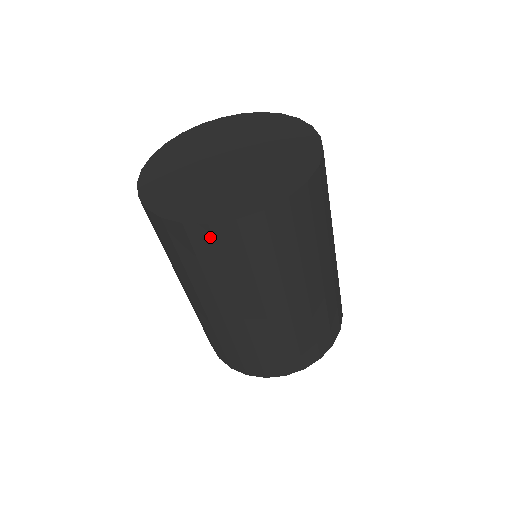
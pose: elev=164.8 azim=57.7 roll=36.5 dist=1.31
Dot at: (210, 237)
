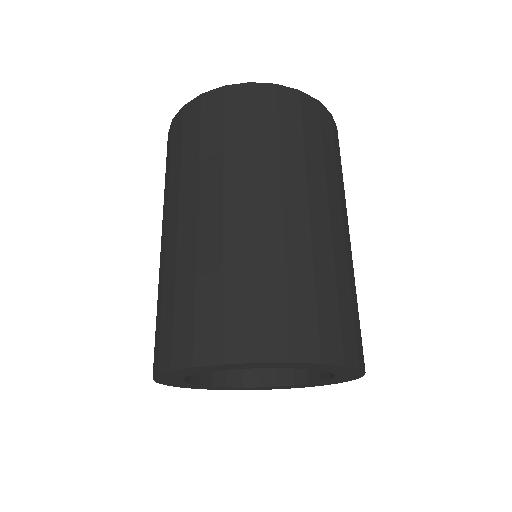
Dot at: (247, 96)
